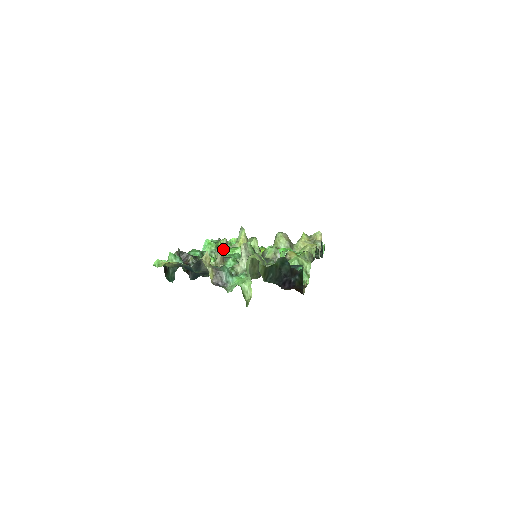
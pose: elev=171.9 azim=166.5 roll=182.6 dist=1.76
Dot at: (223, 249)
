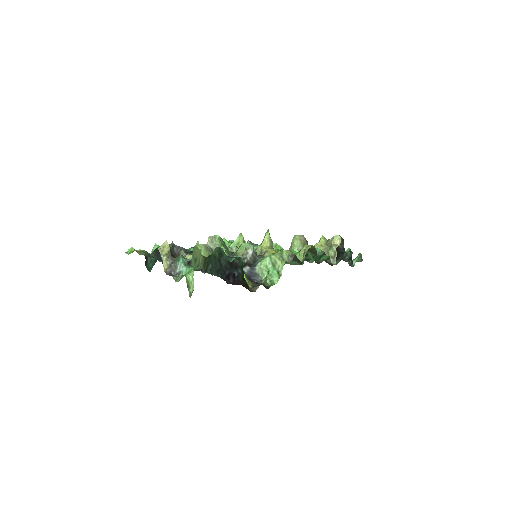
Dot at: occluded
